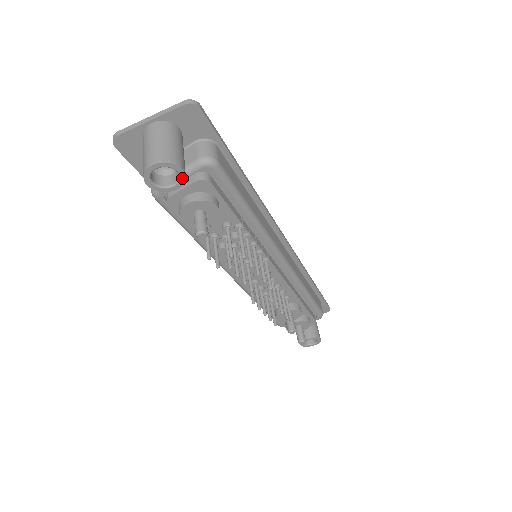
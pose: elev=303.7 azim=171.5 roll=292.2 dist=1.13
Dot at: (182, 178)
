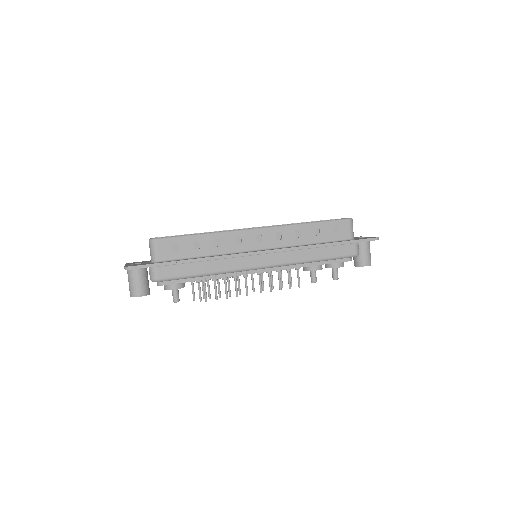
Dot at: (145, 295)
